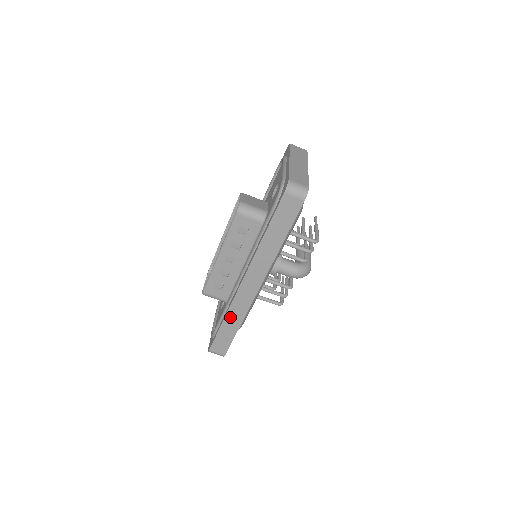
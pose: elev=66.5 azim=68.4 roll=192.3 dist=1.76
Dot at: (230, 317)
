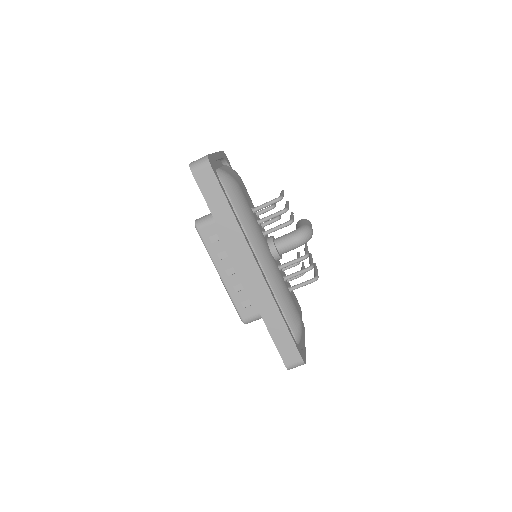
Dot at: (267, 316)
